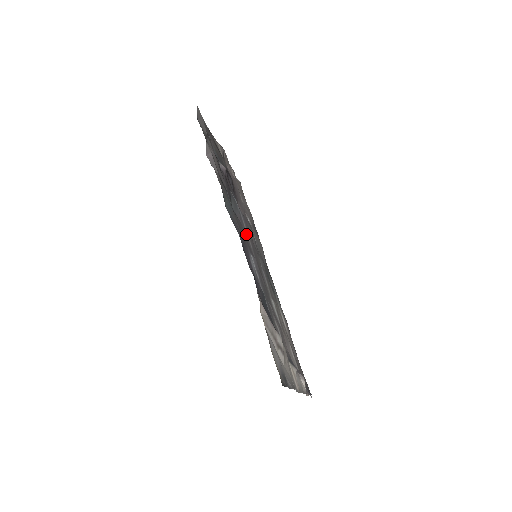
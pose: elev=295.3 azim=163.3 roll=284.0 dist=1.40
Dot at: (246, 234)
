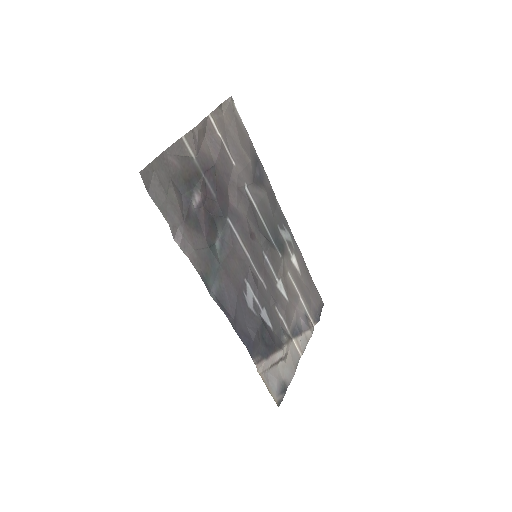
Dot at: (241, 250)
